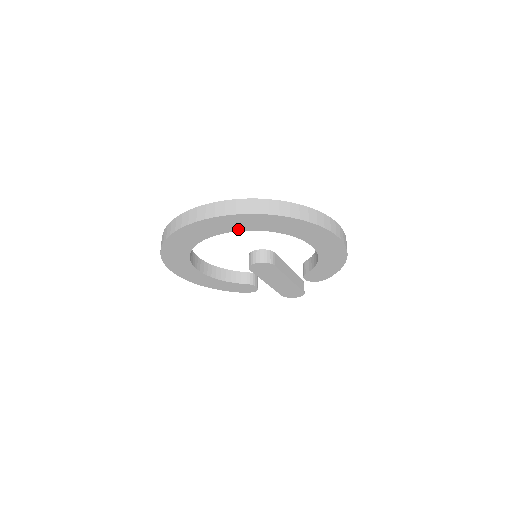
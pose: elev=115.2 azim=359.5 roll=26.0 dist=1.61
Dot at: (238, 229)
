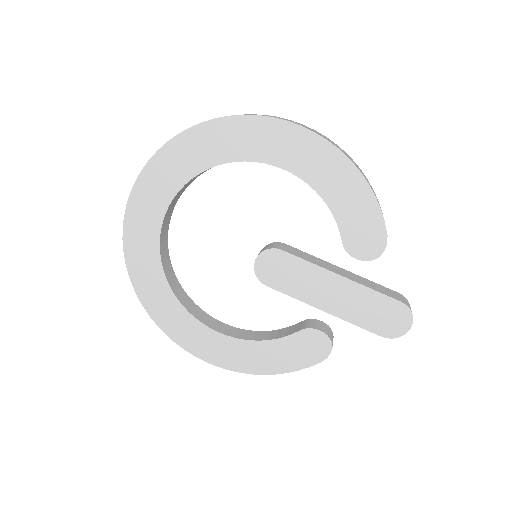
Dot at: (169, 197)
